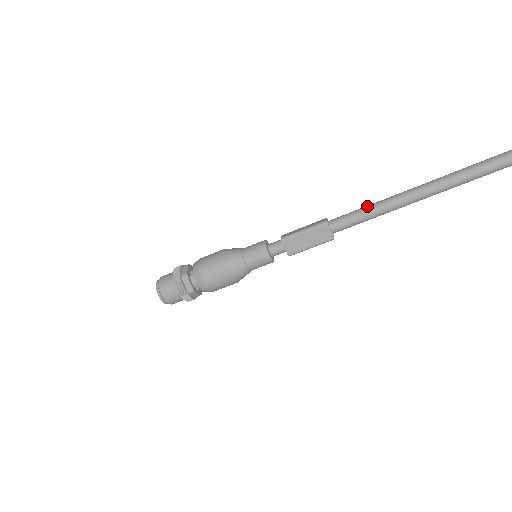
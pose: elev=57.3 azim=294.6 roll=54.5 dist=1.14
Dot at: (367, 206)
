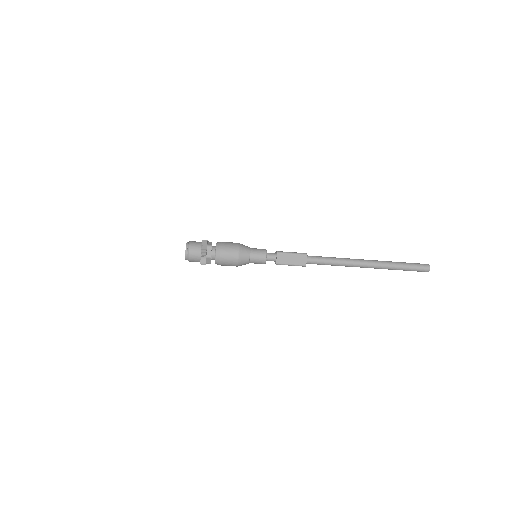
Dot at: (331, 257)
